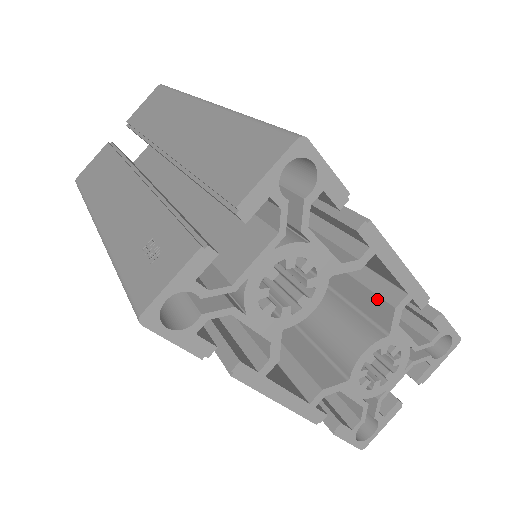
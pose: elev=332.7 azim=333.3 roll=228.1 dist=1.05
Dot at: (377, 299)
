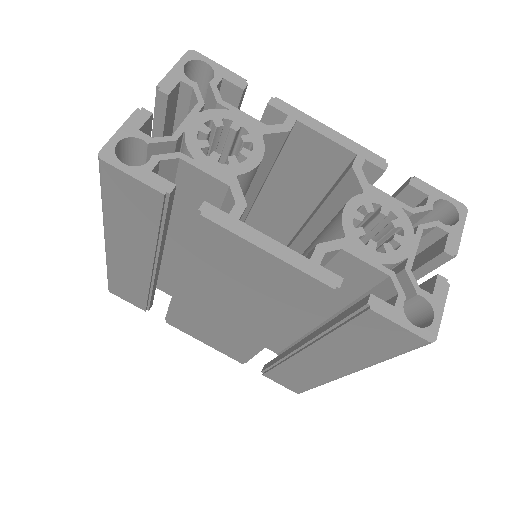
Dot at: (342, 183)
